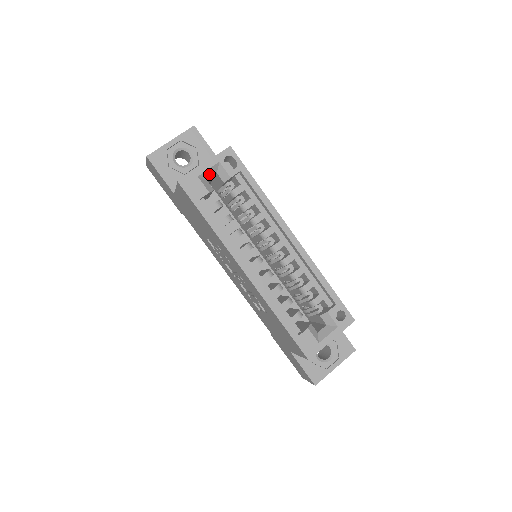
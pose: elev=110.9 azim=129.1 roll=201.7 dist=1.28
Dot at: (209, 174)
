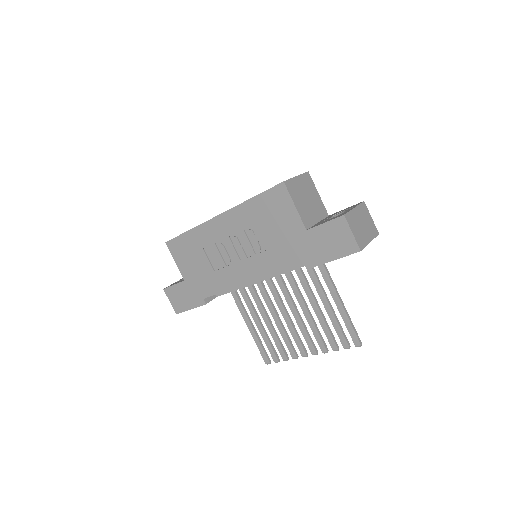
Dot at: occluded
